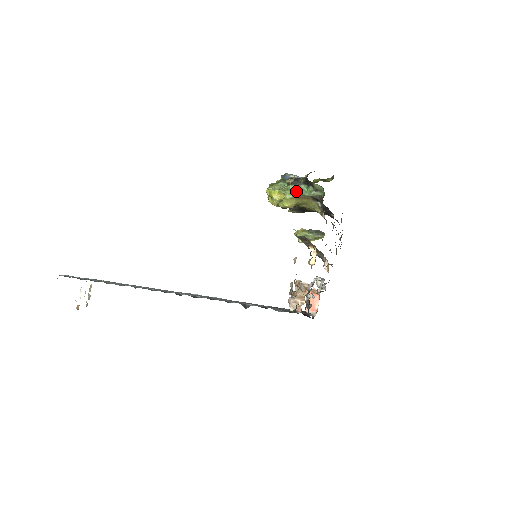
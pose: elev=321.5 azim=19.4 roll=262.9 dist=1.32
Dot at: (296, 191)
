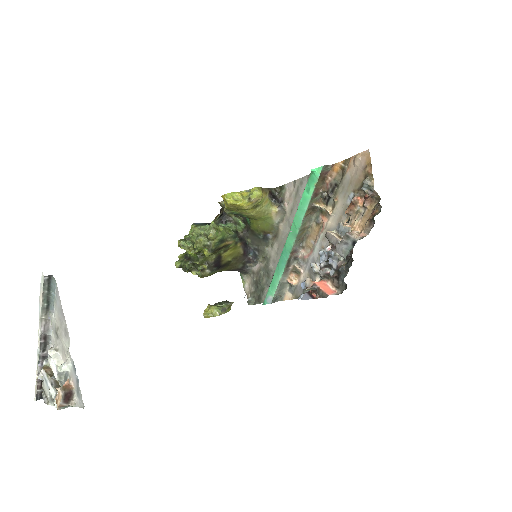
Dot at: (221, 226)
